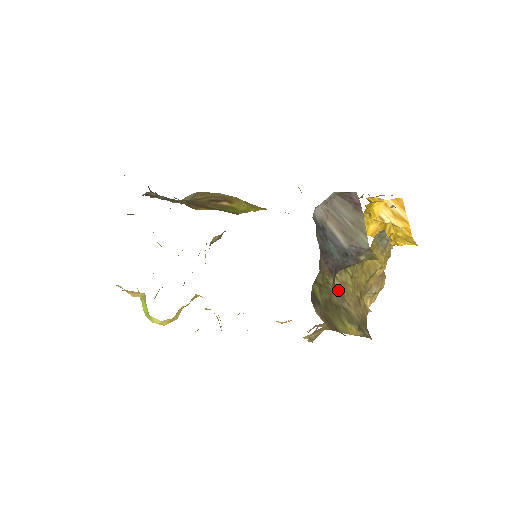
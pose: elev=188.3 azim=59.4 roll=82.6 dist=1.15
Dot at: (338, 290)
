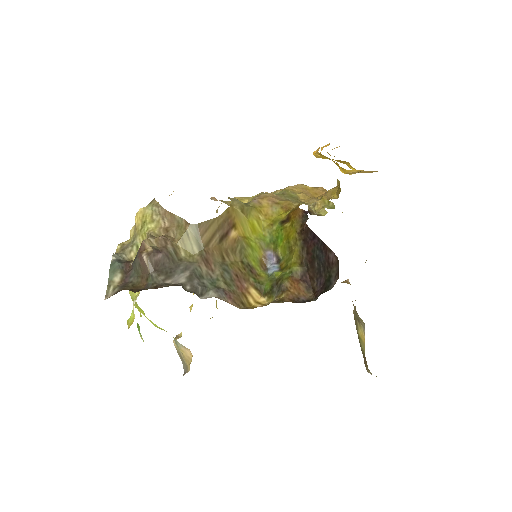
Dot at: occluded
